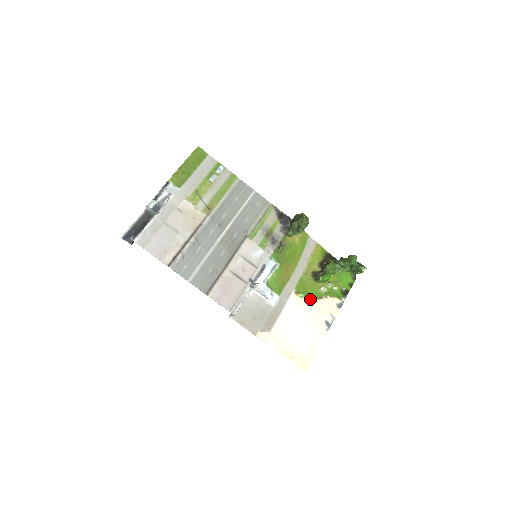
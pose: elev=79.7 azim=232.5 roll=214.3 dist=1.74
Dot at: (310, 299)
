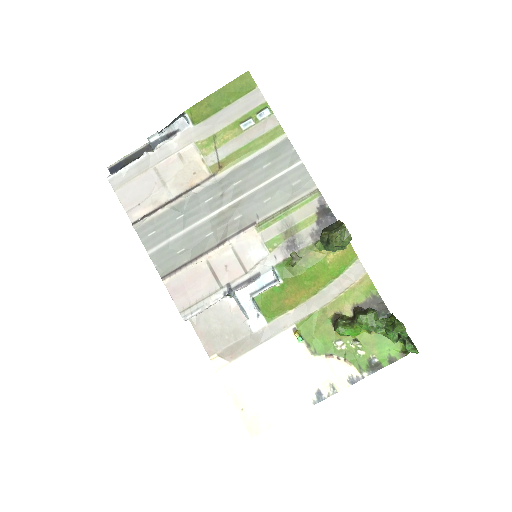
Dot at: (311, 348)
